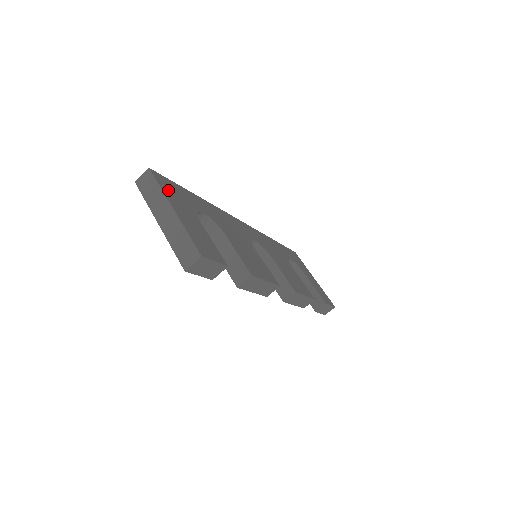
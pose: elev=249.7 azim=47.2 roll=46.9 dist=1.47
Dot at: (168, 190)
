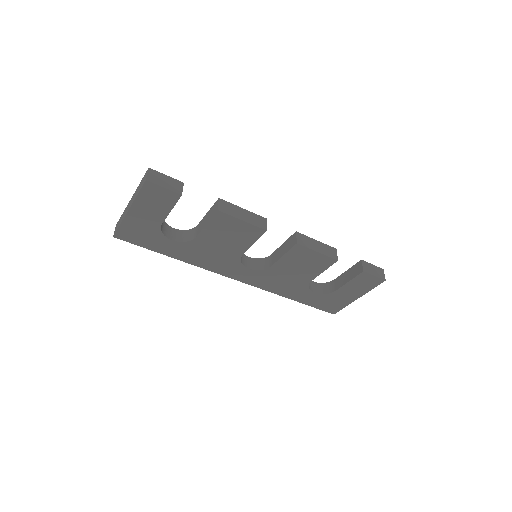
Dot at: occluded
